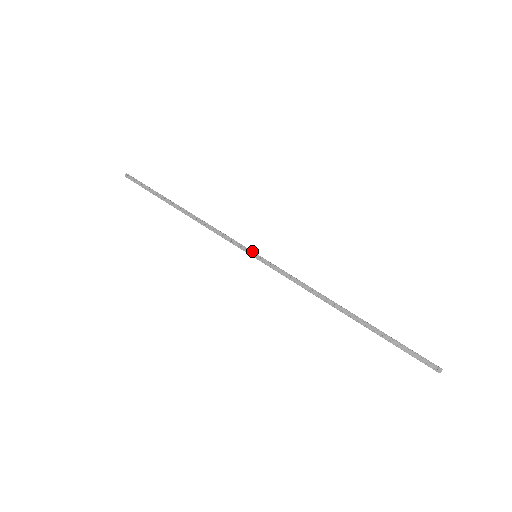
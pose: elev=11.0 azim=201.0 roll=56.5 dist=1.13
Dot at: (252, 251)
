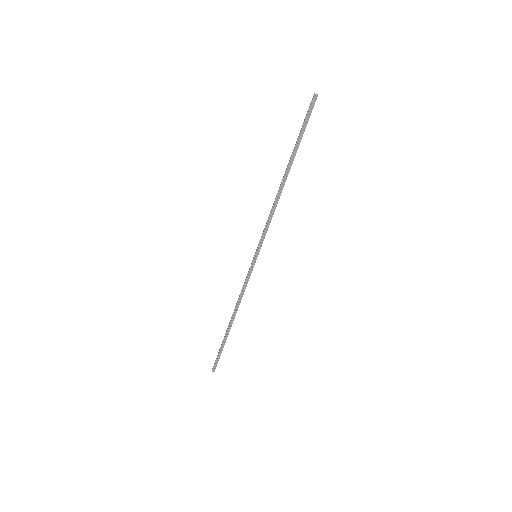
Dot at: (253, 258)
